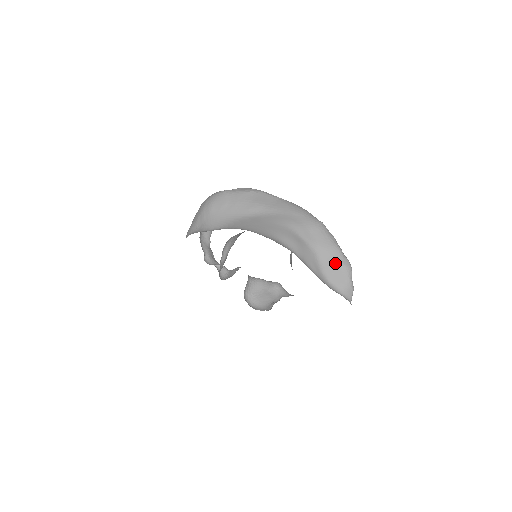
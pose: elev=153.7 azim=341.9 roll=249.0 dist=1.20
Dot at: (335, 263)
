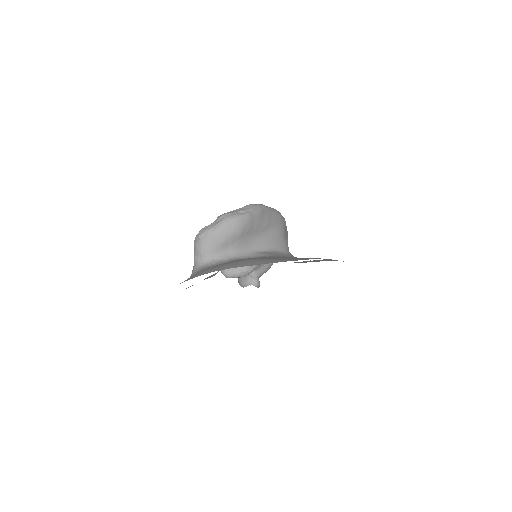
Dot at: occluded
